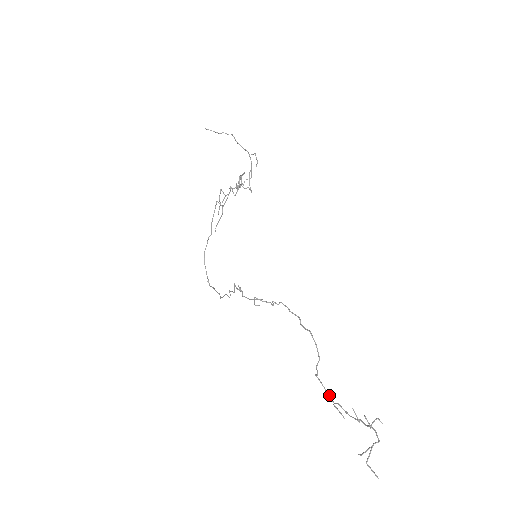
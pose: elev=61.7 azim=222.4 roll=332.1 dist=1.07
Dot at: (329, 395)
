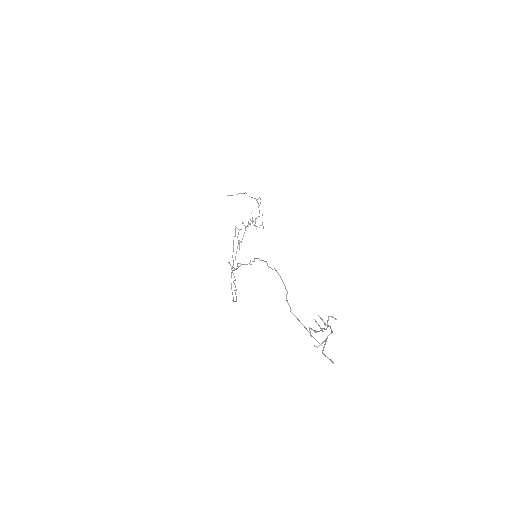
Dot at: (305, 328)
